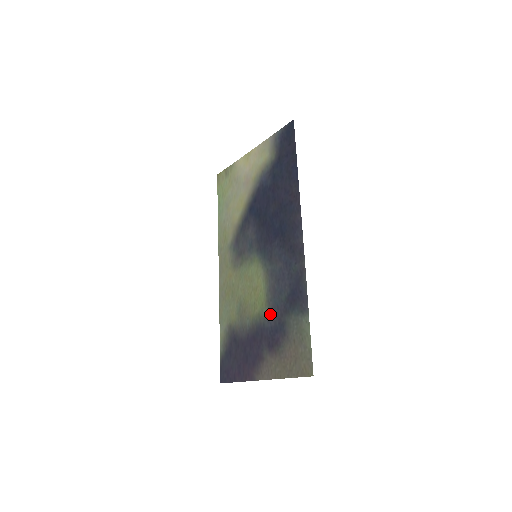
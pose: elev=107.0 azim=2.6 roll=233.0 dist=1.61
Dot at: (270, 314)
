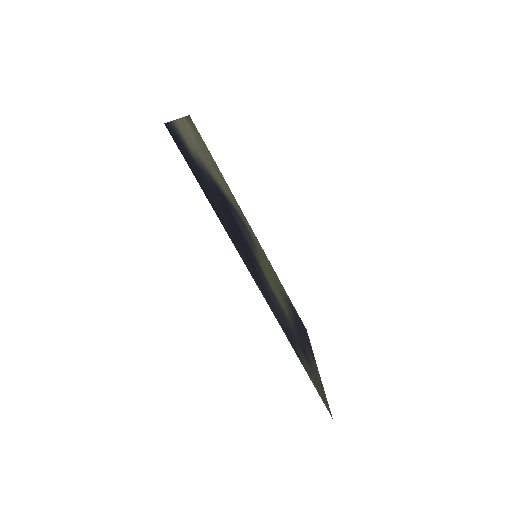
Dot at: (291, 326)
